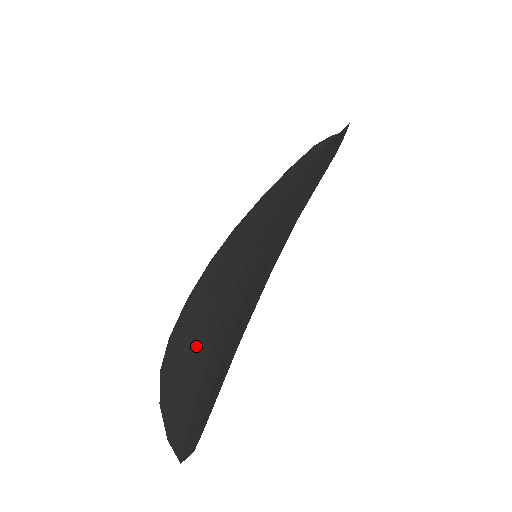
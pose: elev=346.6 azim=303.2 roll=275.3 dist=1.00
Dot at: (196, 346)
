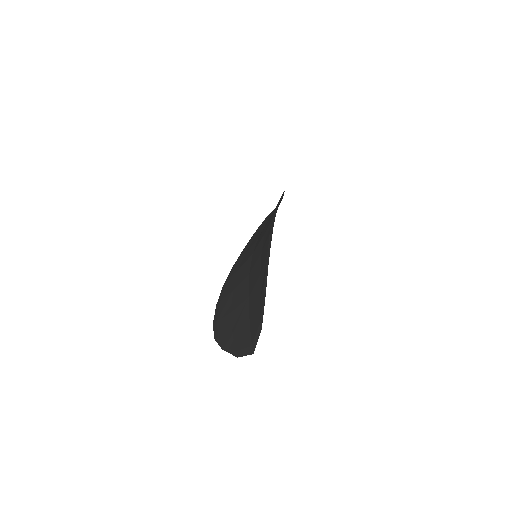
Dot at: (236, 308)
